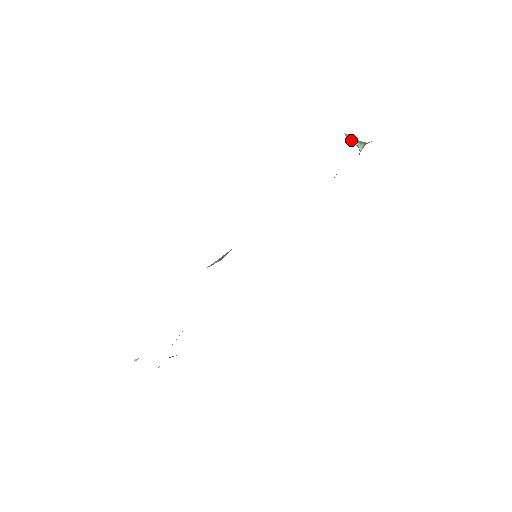
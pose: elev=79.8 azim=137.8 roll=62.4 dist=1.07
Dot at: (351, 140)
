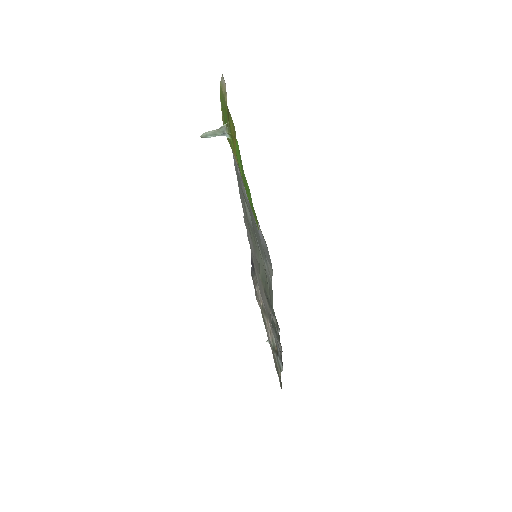
Dot at: occluded
